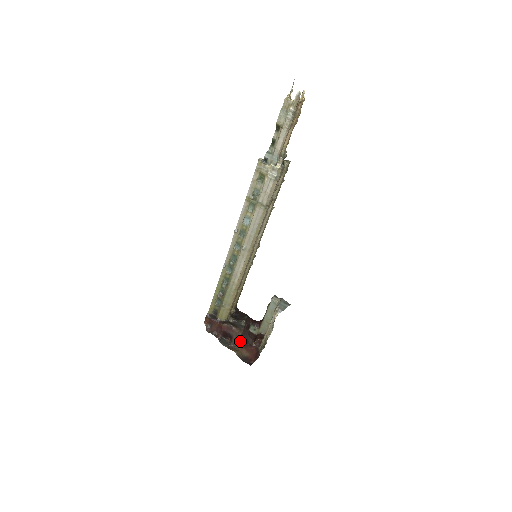
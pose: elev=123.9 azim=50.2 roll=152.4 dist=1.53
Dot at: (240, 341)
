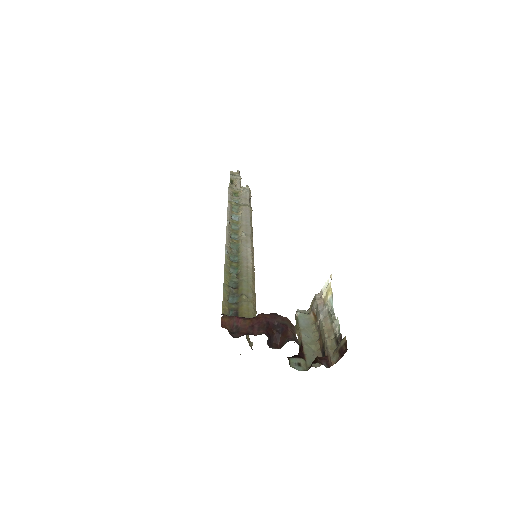
Dot at: occluded
